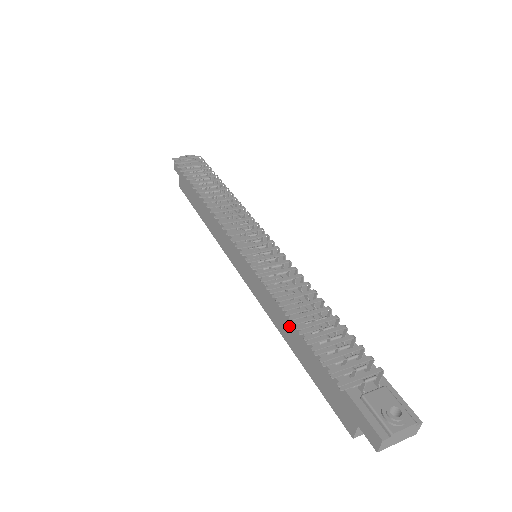
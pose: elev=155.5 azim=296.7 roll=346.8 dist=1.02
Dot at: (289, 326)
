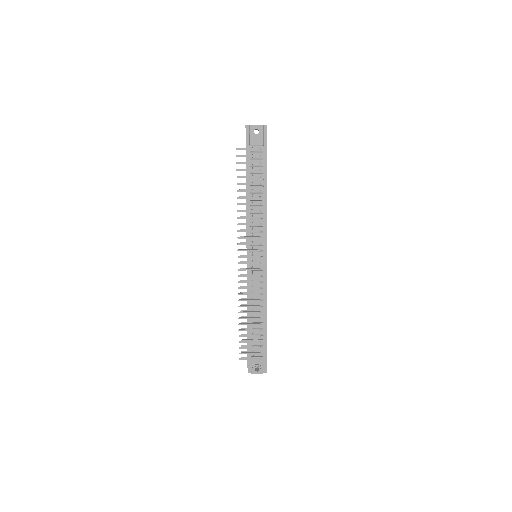
Dot at: occluded
